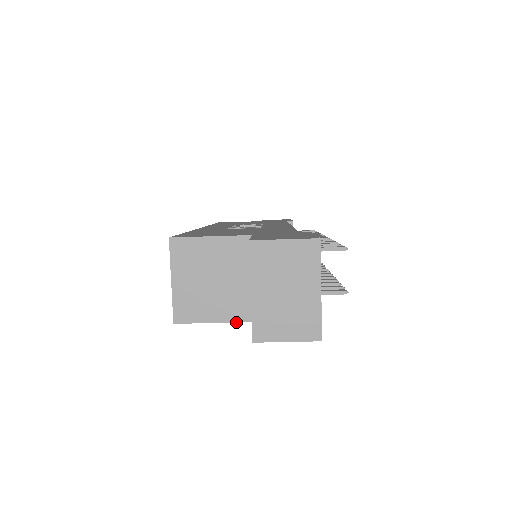
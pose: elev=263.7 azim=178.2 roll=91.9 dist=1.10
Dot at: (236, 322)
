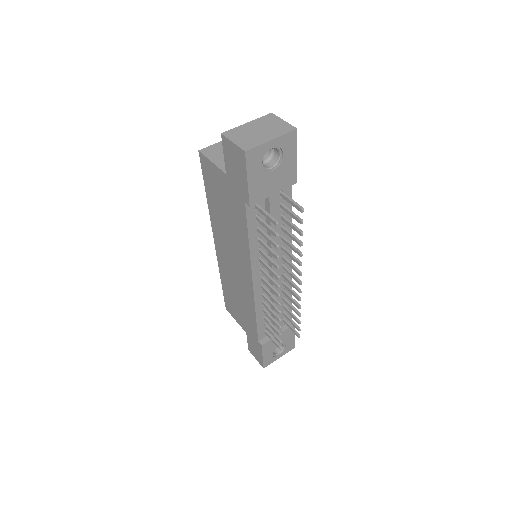
Dot at: (220, 168)
